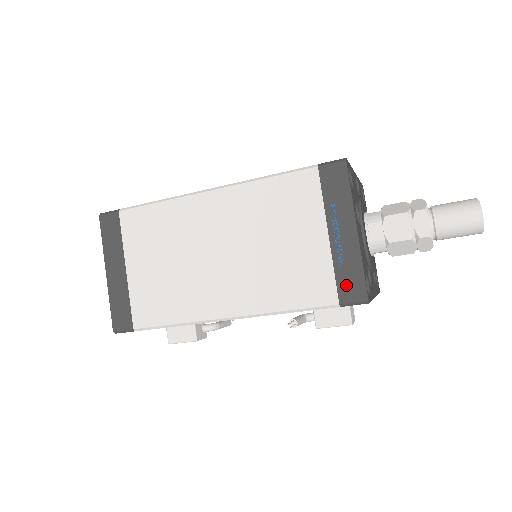
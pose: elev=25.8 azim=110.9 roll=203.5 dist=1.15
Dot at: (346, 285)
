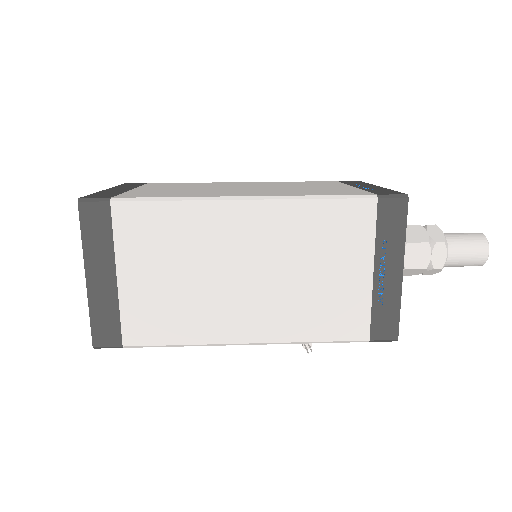
Dot at: (380, 323)
